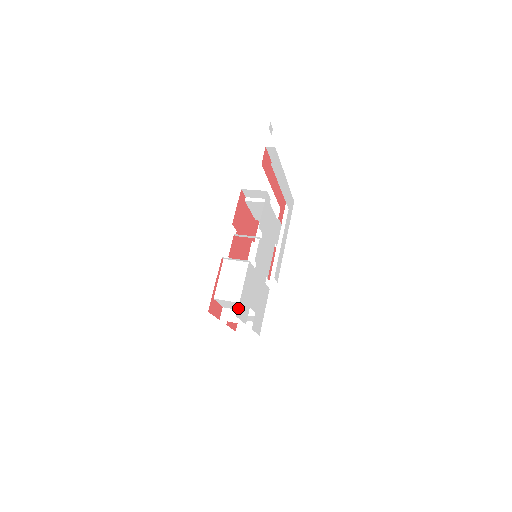
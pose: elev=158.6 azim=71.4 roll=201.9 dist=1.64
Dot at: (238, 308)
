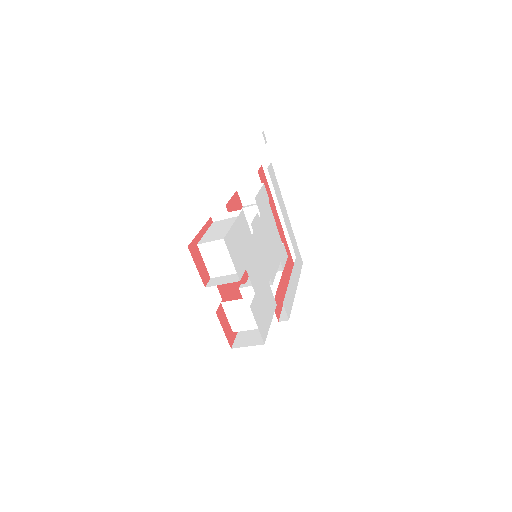
Dot at: (227, 235)
